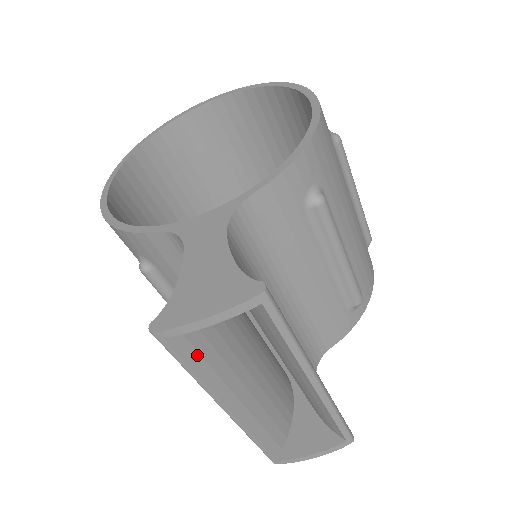
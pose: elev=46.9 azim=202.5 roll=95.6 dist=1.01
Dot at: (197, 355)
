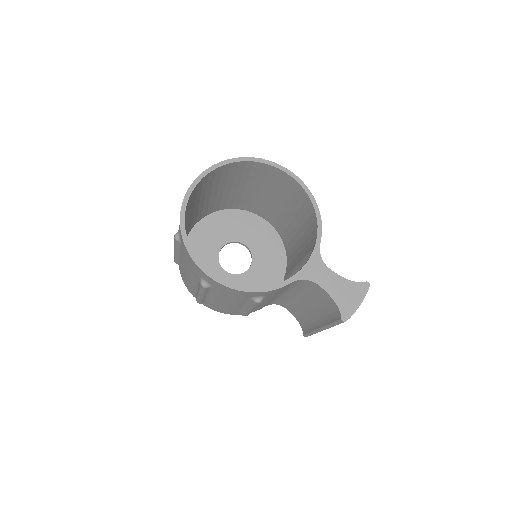
Dot at: occluded
